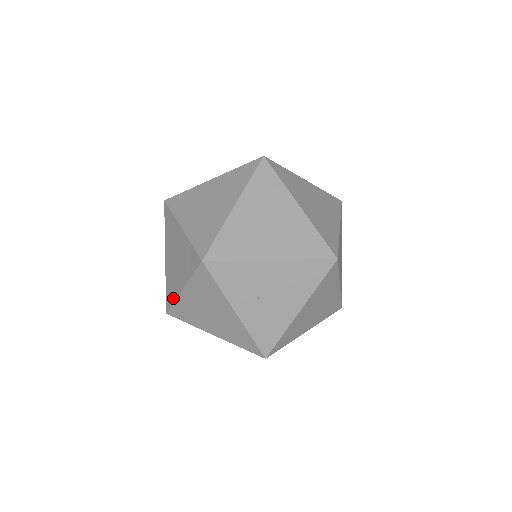
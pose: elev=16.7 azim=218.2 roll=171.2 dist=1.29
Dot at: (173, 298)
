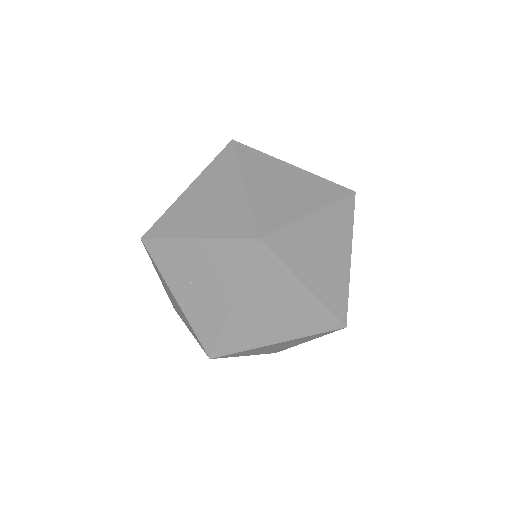
Dot at: occluded
